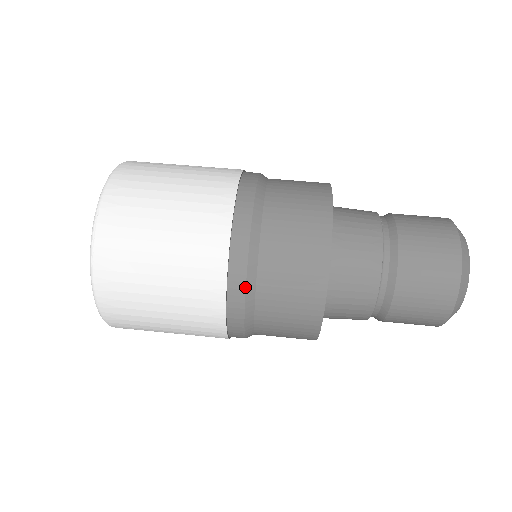
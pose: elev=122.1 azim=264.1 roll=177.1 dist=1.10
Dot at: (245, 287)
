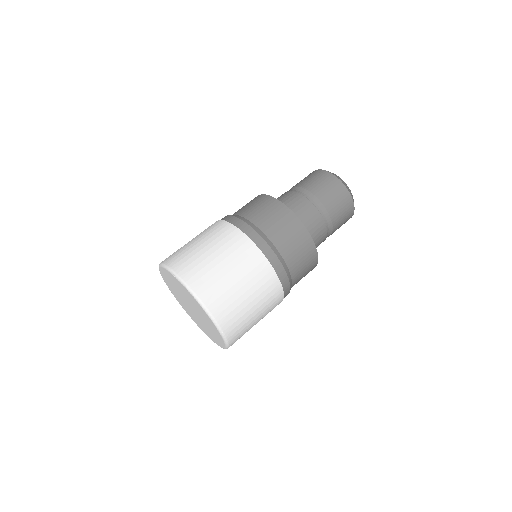
Dot at: (290, 285)
